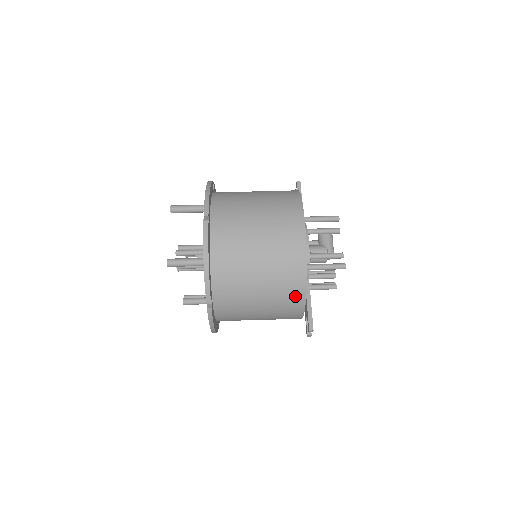
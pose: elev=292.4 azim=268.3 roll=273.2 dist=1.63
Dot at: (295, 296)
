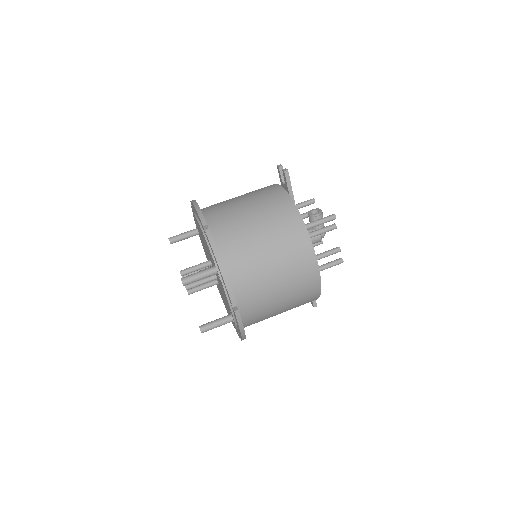
Dot at: occluded
